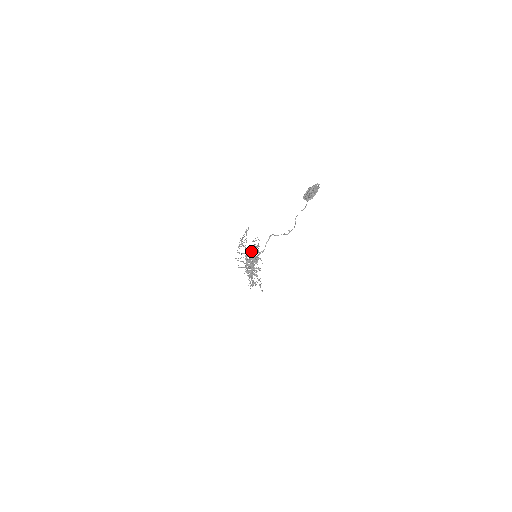
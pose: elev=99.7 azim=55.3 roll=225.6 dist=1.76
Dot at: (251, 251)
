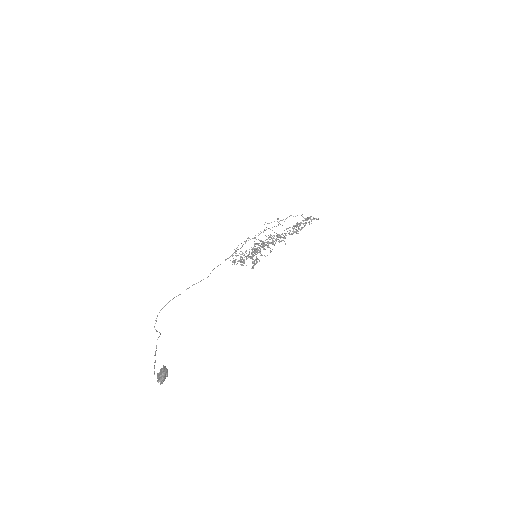
Dot at: occluded
